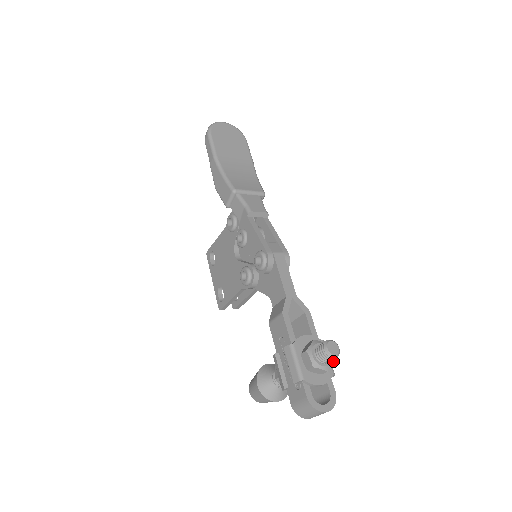
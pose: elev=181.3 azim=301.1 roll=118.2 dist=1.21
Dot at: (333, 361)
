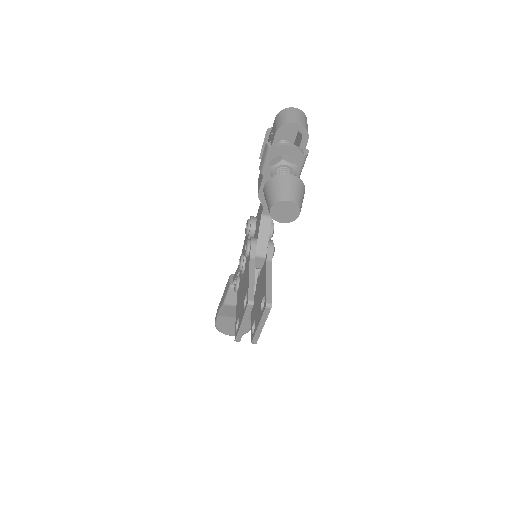
Dot at: occluded
